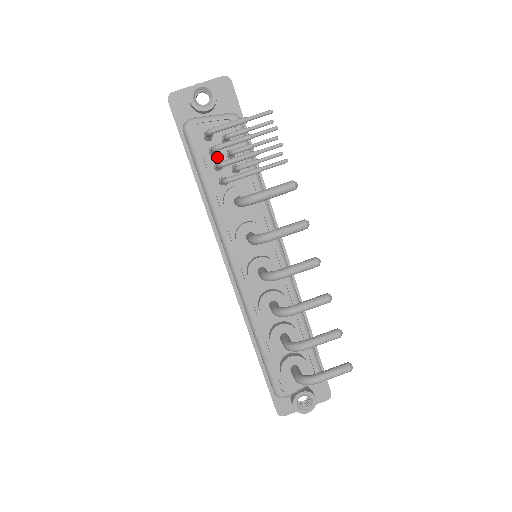
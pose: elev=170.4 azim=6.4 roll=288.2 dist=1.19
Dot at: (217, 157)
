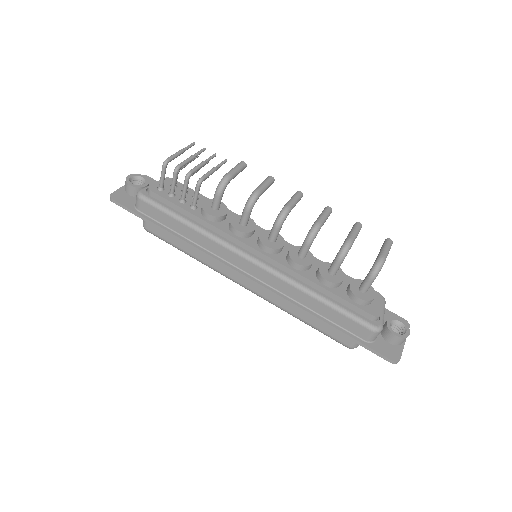
Dot at: (177, 197)
